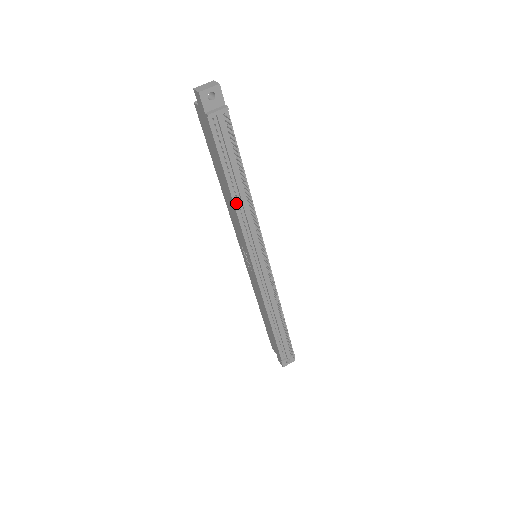
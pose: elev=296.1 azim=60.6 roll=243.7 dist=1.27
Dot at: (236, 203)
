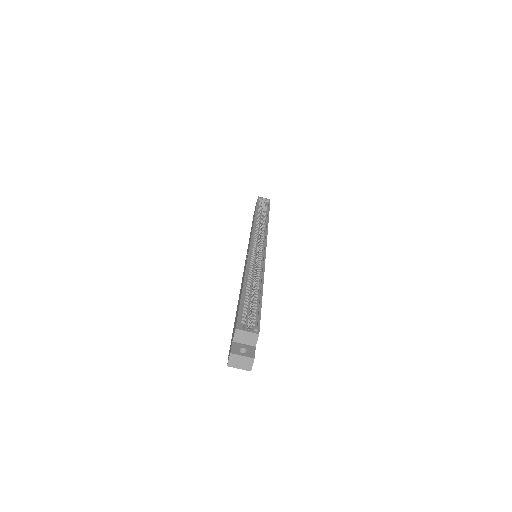
Dot at: occluded
